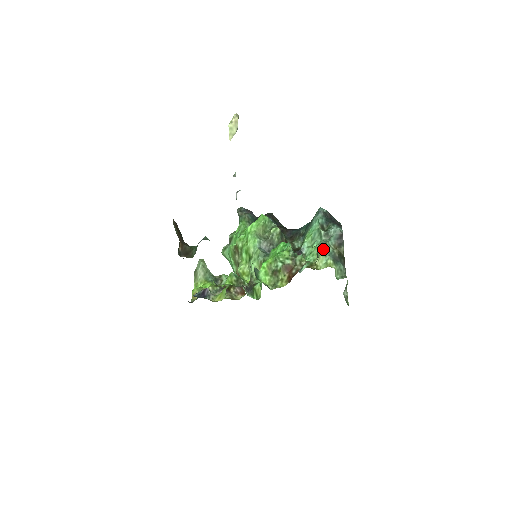
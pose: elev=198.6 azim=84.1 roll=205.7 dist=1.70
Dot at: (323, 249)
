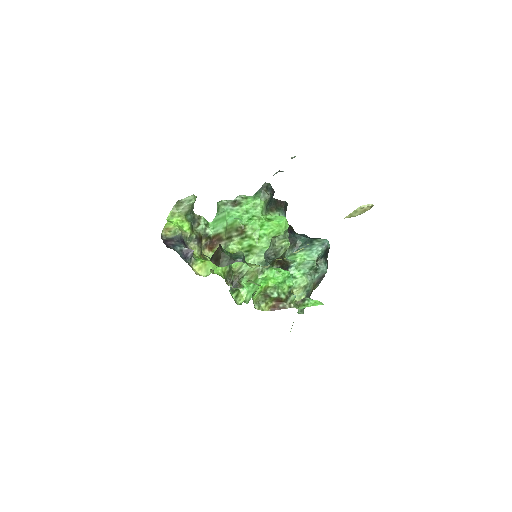
Dot at: (307, 285)
